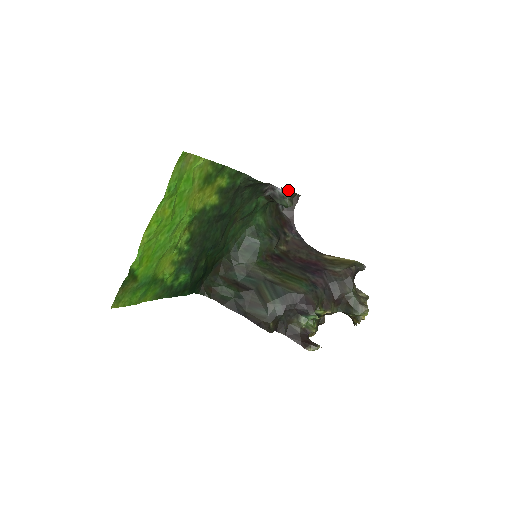
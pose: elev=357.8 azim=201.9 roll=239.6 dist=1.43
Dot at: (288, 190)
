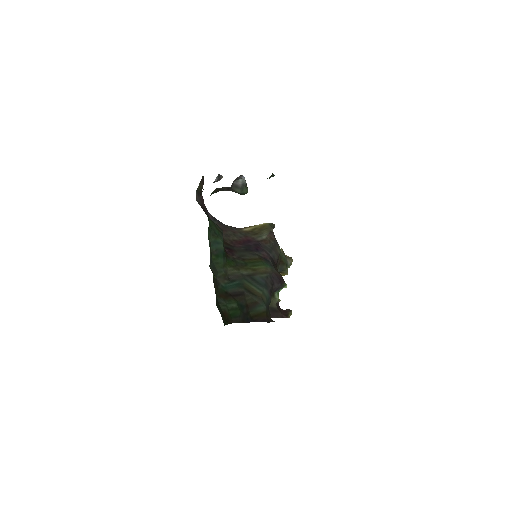
Dot at: occluded
